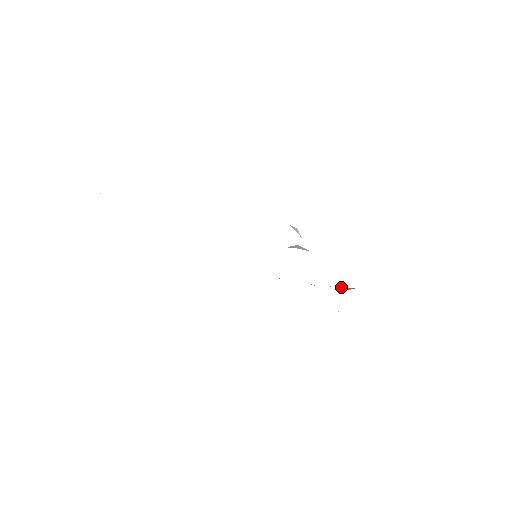
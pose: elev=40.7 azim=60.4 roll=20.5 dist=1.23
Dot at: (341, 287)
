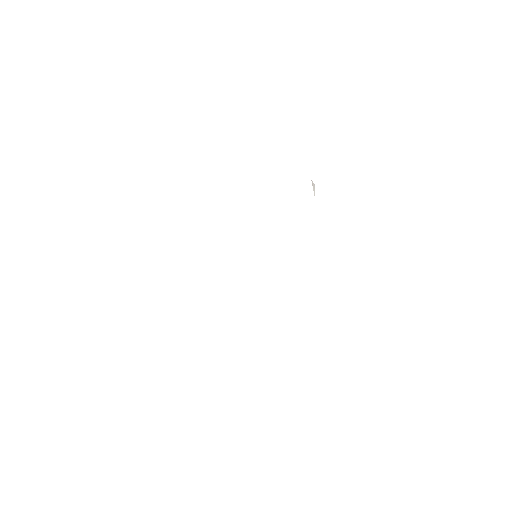
Dot at: occluded
